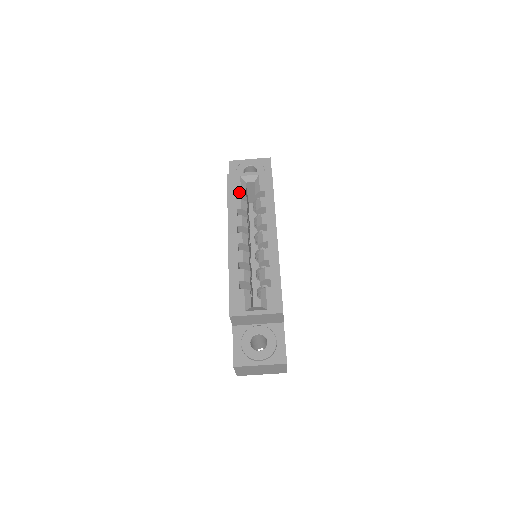
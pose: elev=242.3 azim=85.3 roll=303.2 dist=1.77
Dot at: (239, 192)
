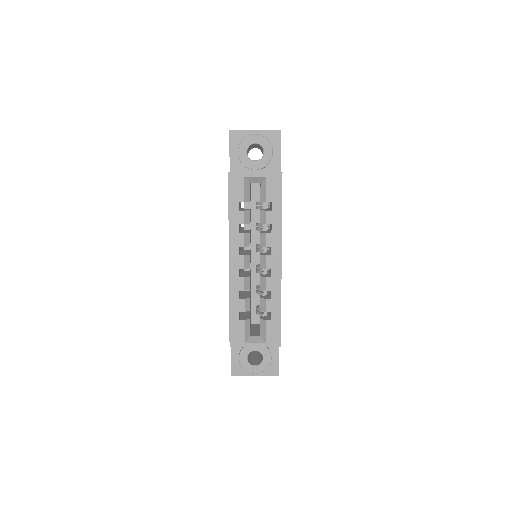
Dot at: (242, 201)
